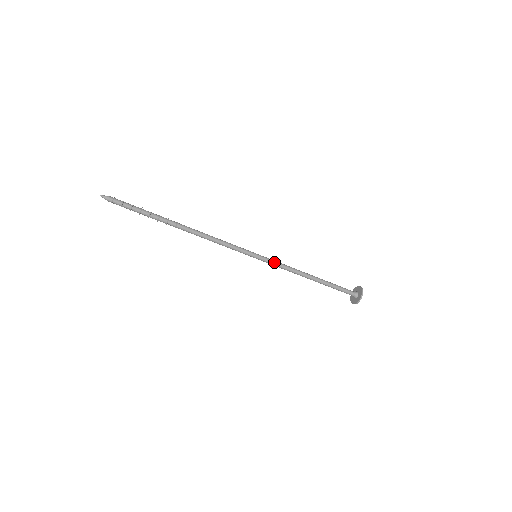
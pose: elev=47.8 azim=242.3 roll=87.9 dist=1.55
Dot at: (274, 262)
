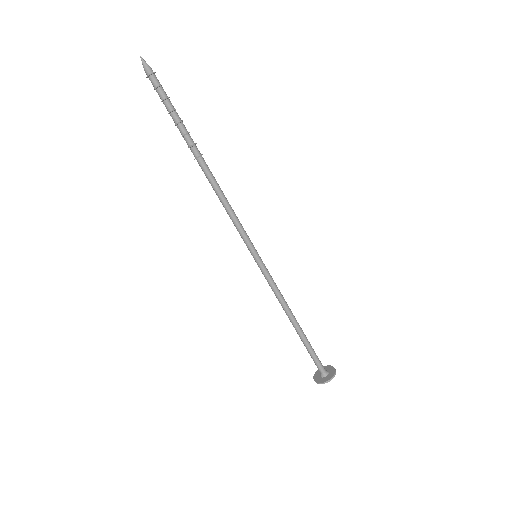
Dot at: (270, 276)
